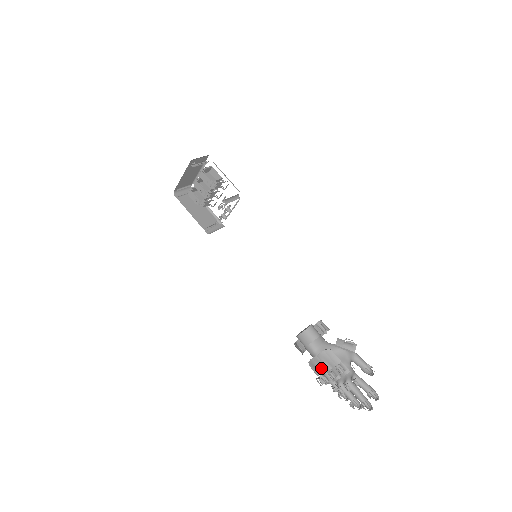
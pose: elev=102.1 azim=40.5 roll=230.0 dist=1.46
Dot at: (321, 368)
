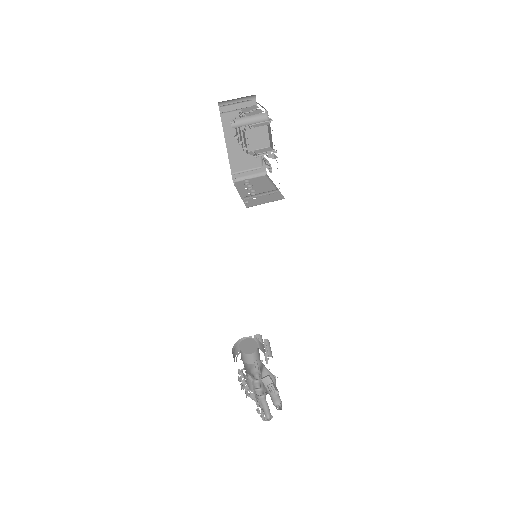
Dot at: occluded
